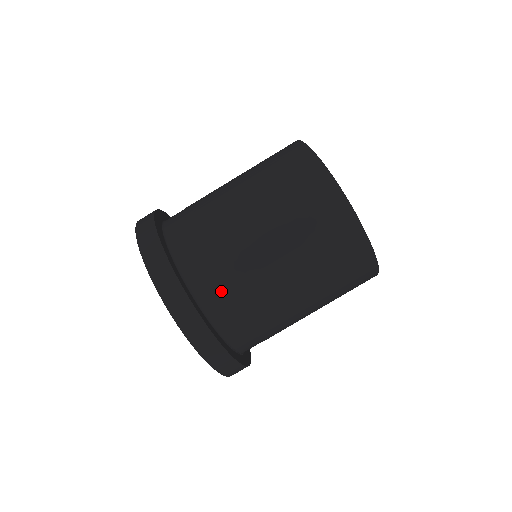
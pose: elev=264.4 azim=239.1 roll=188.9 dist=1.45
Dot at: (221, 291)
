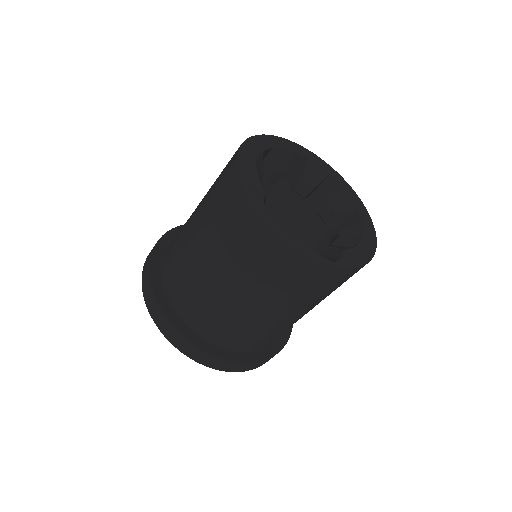
Dot at: (232, 335)
